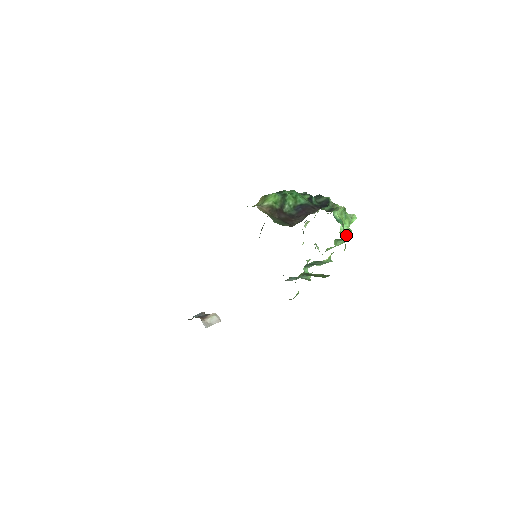
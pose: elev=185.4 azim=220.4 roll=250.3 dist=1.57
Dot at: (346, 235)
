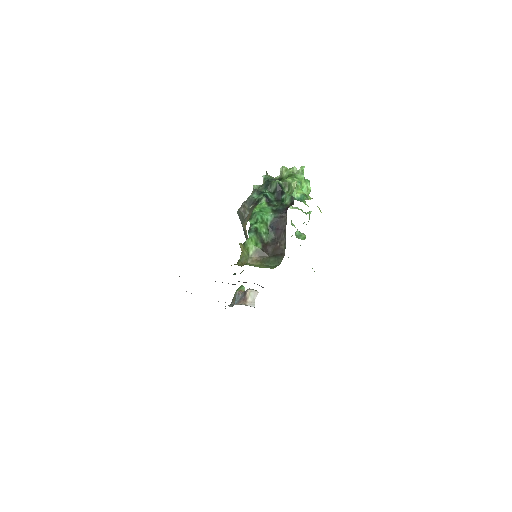
Dot at: (309, 191)
